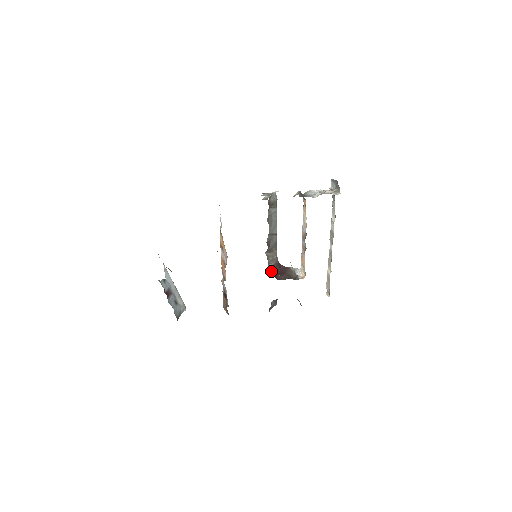
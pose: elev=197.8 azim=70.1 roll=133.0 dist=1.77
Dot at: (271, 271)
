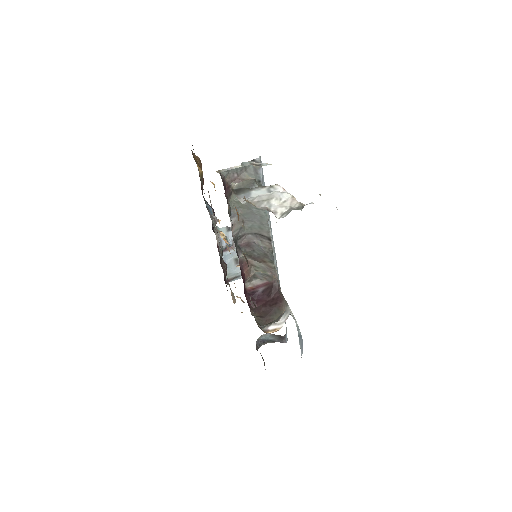
Dot at: (257, 290)
